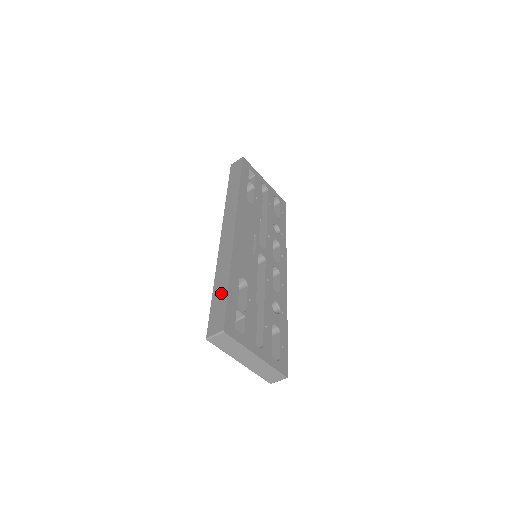
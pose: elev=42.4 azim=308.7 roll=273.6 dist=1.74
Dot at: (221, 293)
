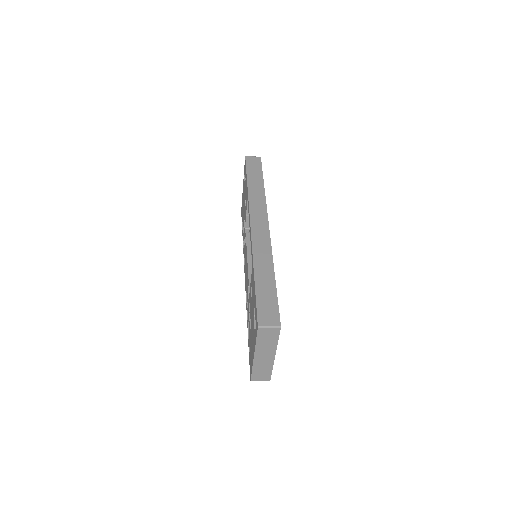
Dot at: (268, 287)
